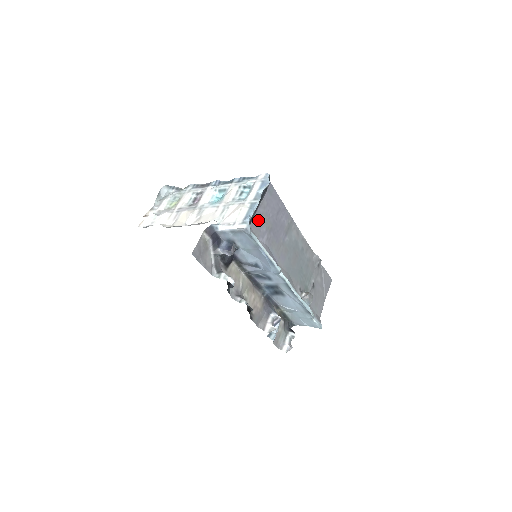
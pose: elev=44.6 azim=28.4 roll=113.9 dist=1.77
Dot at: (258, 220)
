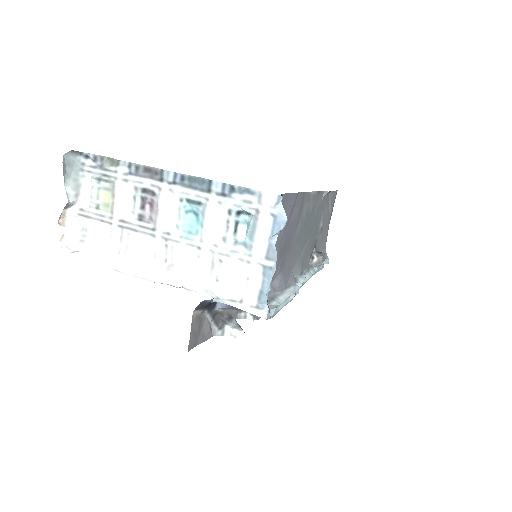
Dot at: occluded
